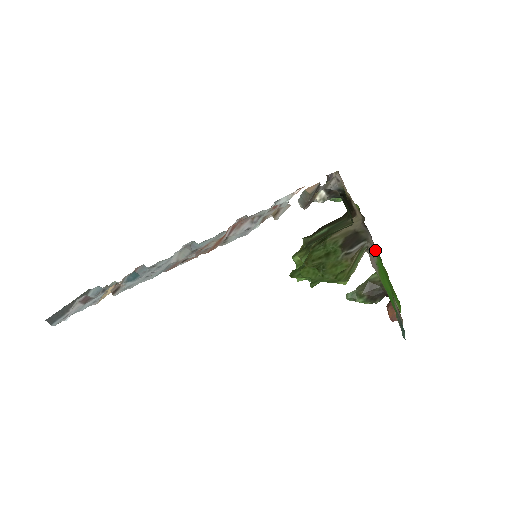
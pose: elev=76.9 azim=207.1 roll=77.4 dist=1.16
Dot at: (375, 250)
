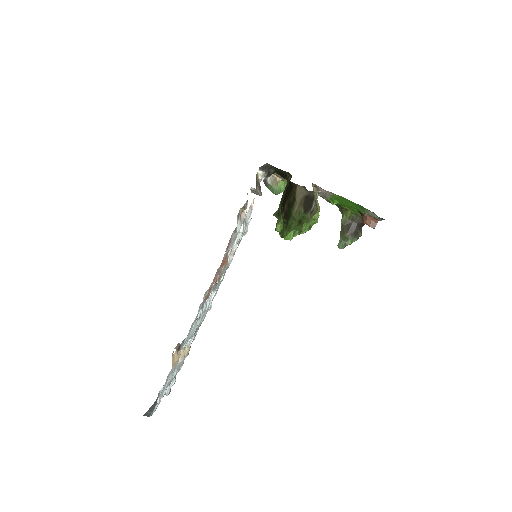
Dot at: occluded
